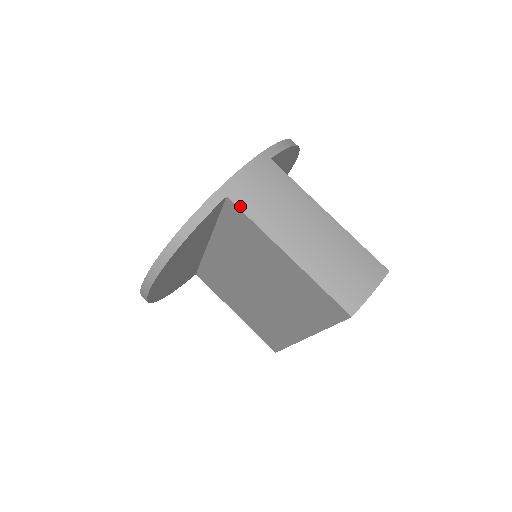
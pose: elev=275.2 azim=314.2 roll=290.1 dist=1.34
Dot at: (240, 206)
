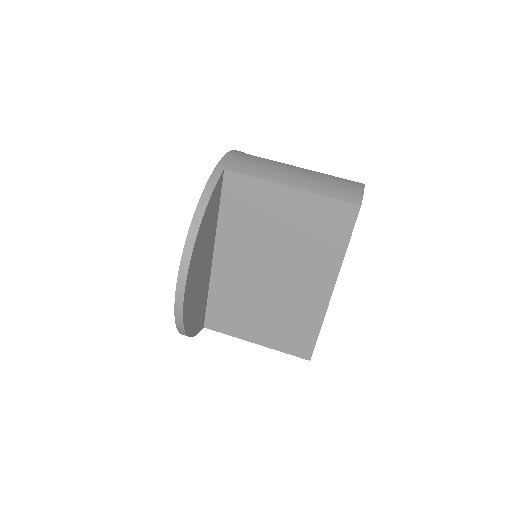
Dot at: (237, 172)
